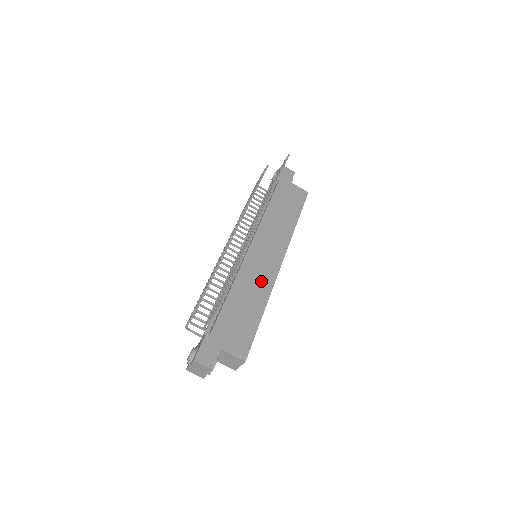
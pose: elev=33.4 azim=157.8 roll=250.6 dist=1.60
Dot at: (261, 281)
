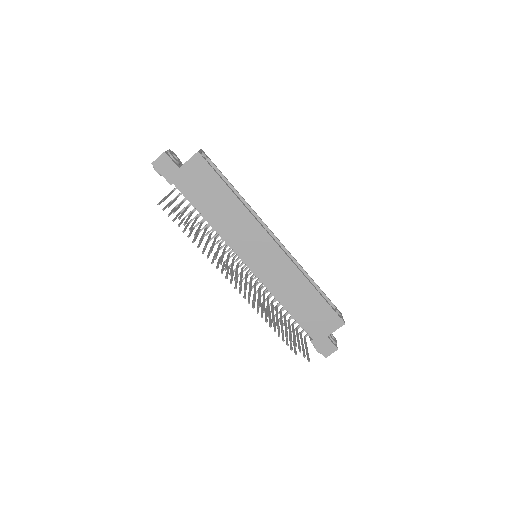
Dot at: (286, 274)
